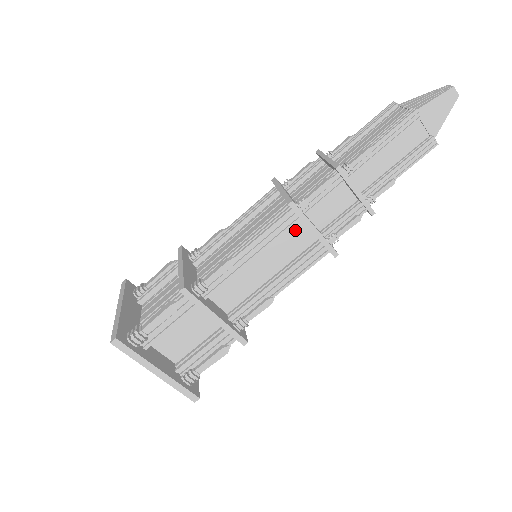
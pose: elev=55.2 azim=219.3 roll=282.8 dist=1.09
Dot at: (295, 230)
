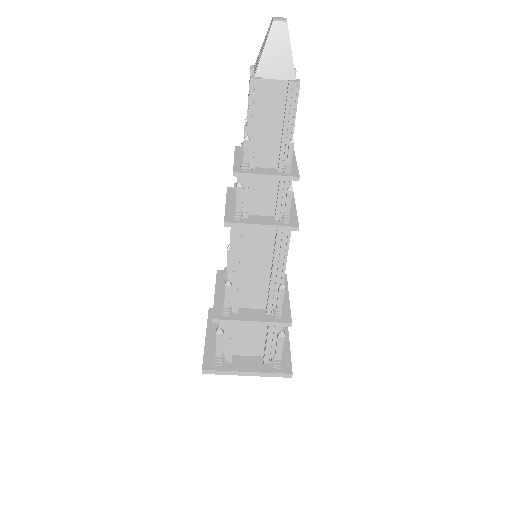
Dot at: (254, 231)
